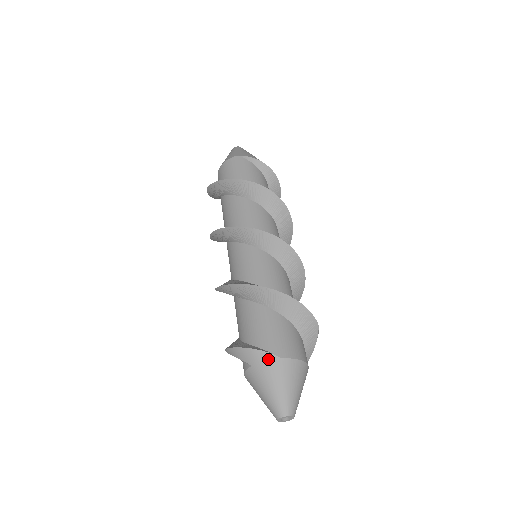
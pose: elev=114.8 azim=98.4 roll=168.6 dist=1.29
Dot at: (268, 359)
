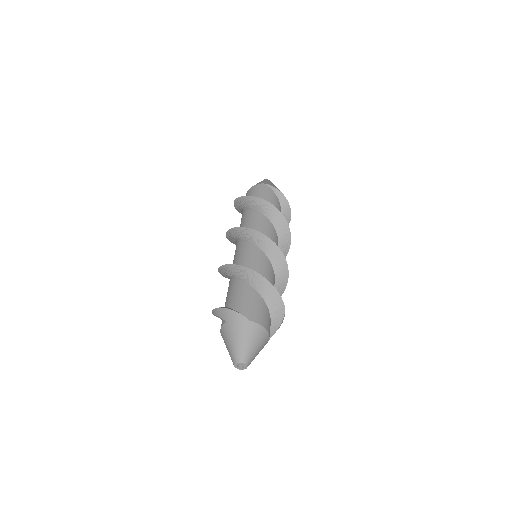
Dot at: (239, 318)
